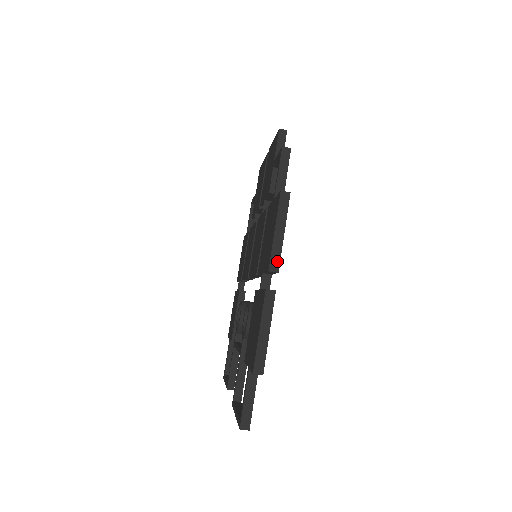
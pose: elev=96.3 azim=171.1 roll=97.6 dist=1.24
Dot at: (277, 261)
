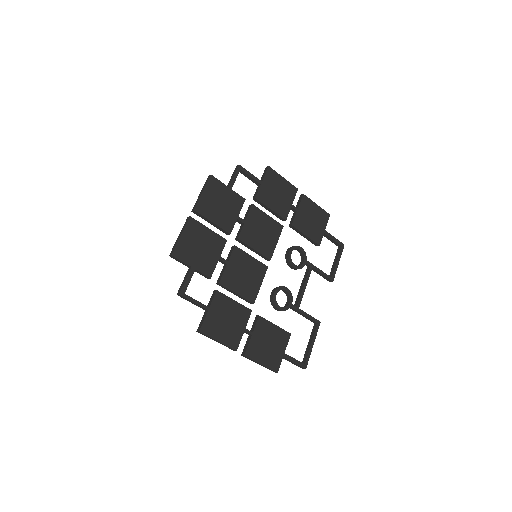
Dot at: (231, 348)
